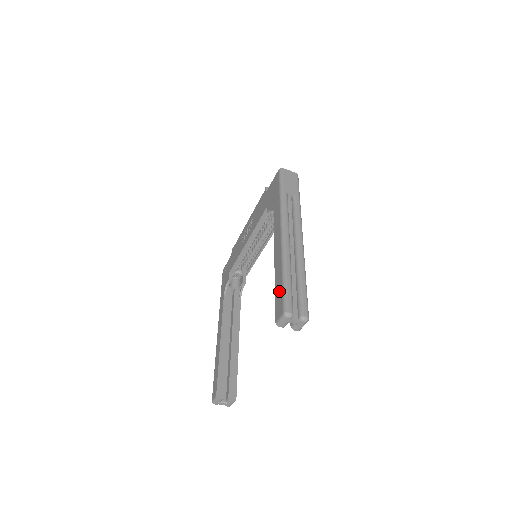
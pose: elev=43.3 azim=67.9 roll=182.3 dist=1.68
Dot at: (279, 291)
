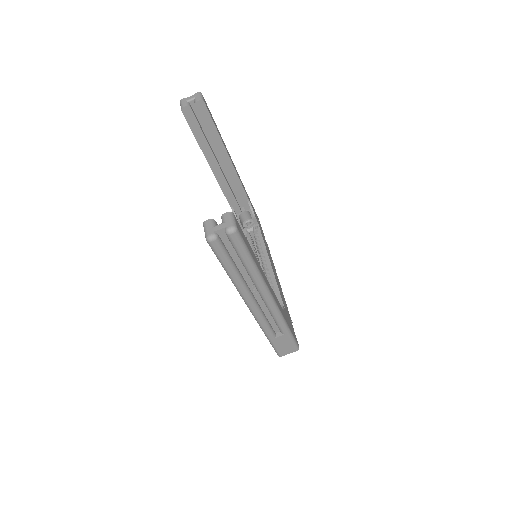
Dot at: occluded
